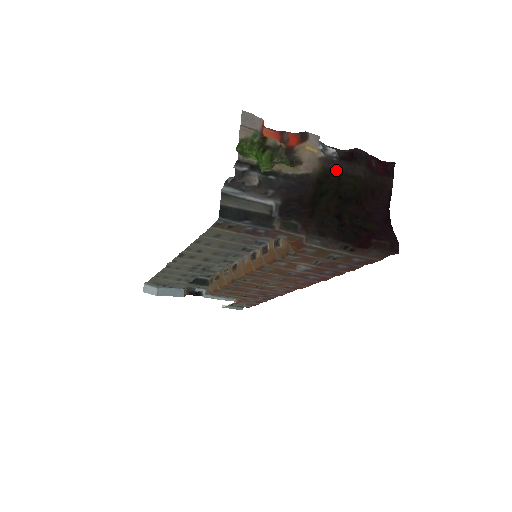
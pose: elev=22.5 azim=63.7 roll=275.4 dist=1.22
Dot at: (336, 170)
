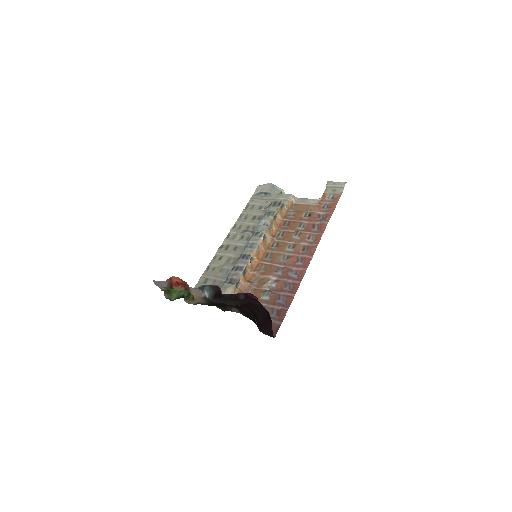
Dot at: (215, 302)
